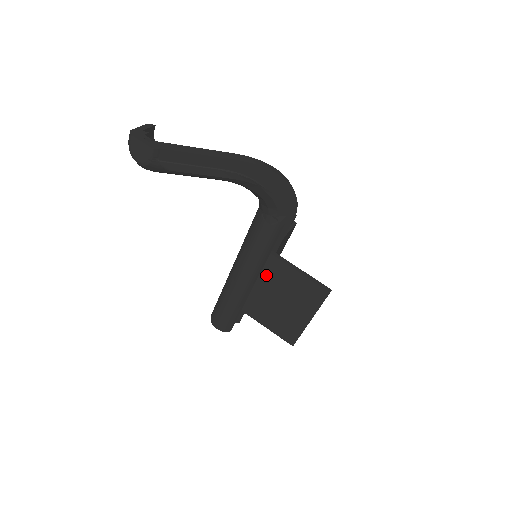
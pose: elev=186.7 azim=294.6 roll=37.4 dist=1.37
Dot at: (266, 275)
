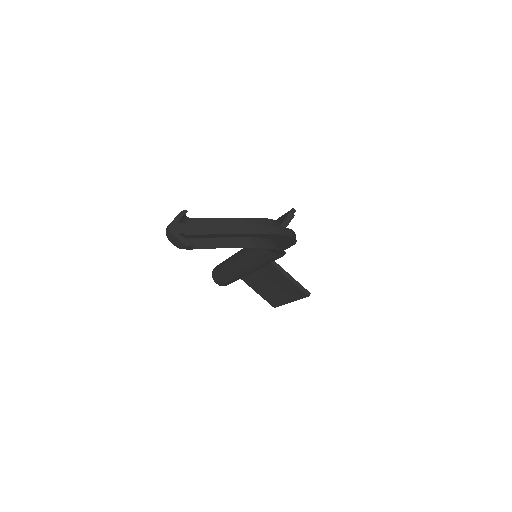
Dot at: (262, 268)
